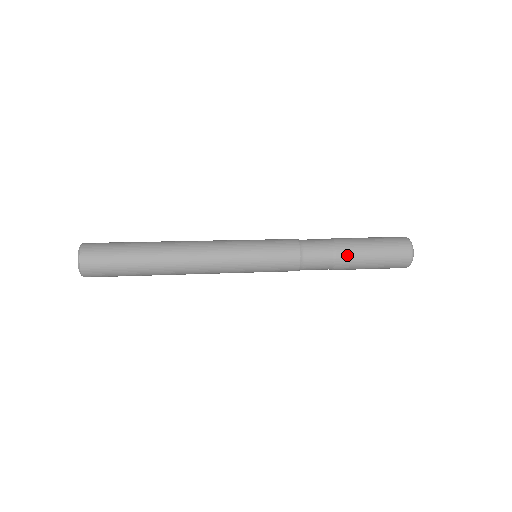
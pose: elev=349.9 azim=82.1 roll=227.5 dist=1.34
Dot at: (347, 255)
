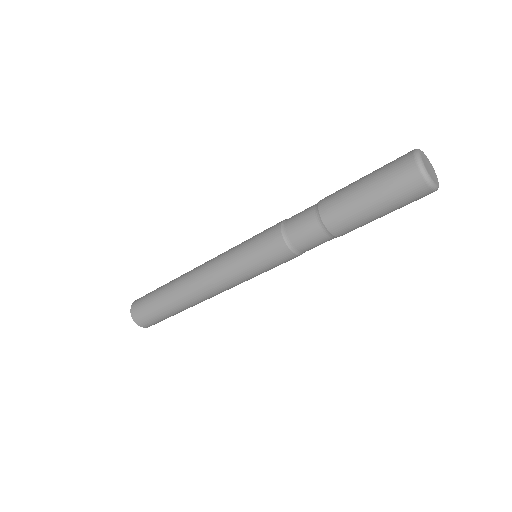
Dot at: (334, 215)
